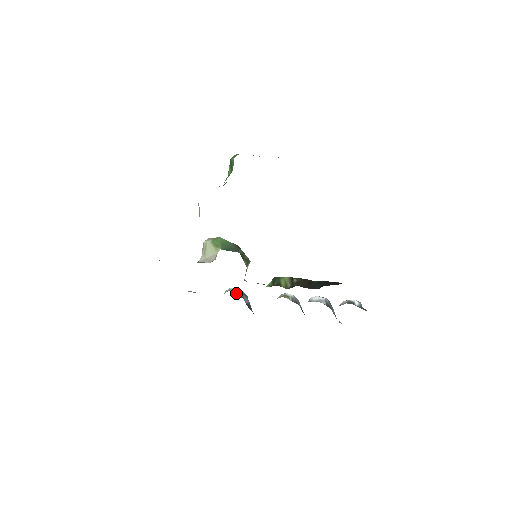
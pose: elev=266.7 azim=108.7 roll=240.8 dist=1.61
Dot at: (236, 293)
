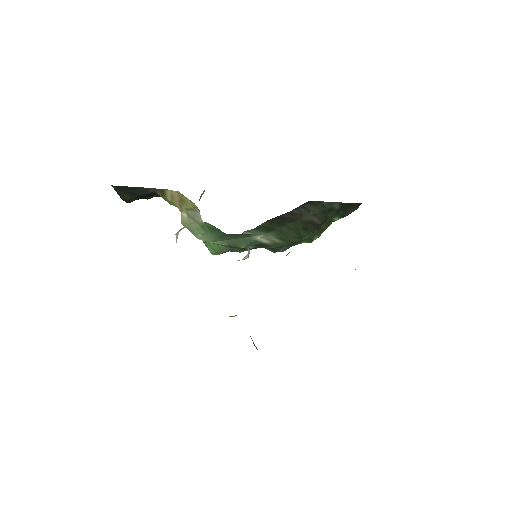
Dot at: occluded
